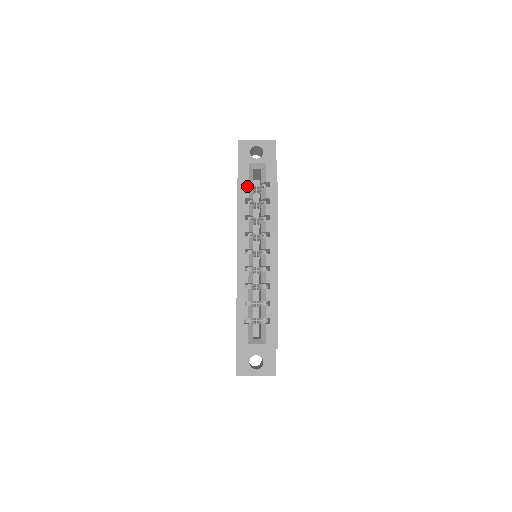
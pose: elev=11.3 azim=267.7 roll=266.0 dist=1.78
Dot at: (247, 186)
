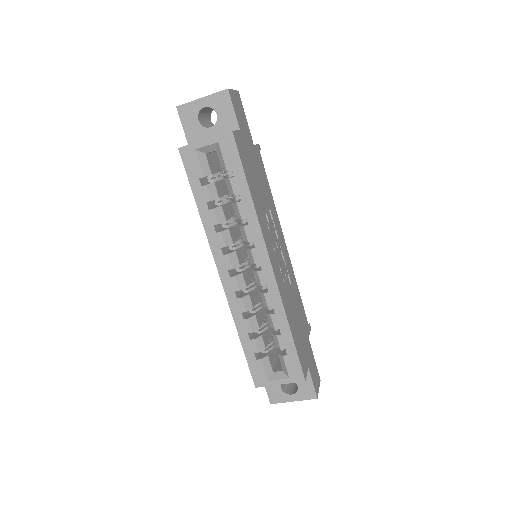
Dot at: occluded
